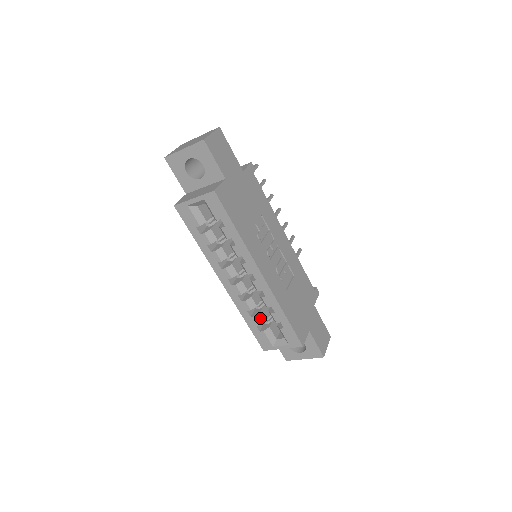
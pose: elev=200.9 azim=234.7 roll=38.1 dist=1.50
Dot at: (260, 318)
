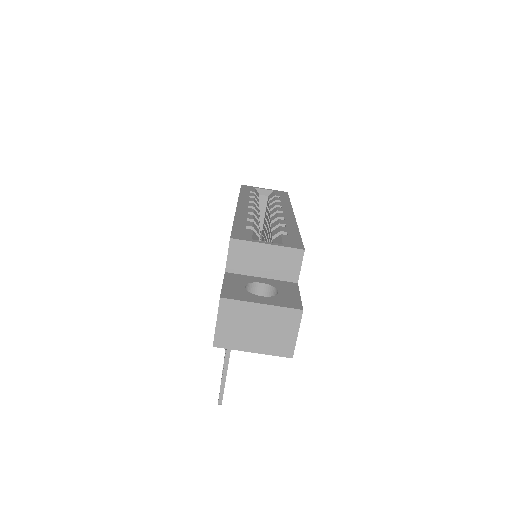
Dot at: (256, 228)
